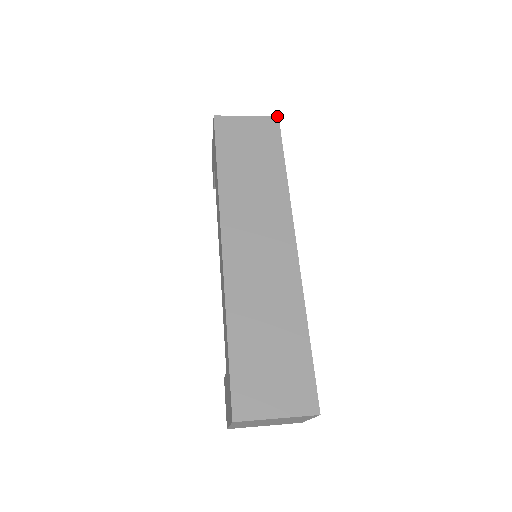
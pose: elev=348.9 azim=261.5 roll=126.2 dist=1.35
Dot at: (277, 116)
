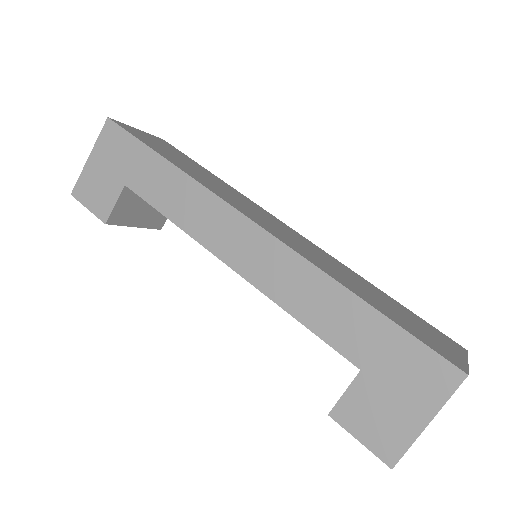
Dot at: occluded
